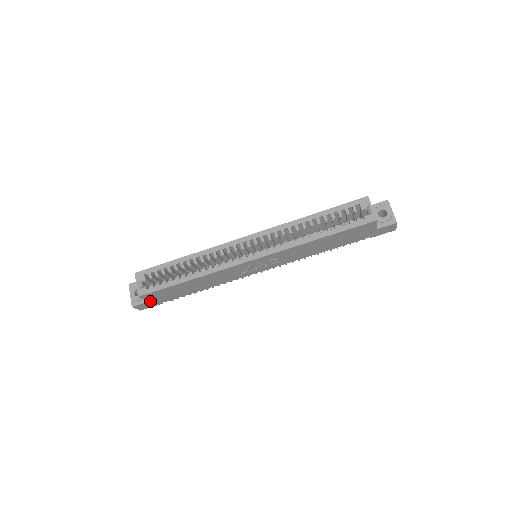
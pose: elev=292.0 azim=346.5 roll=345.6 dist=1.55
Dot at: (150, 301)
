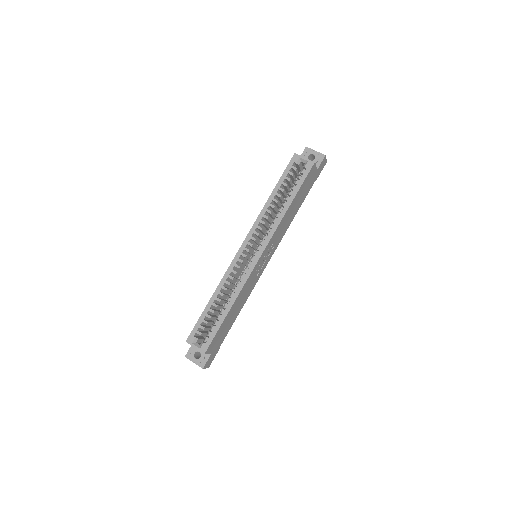
Dot at: (212, 353)
